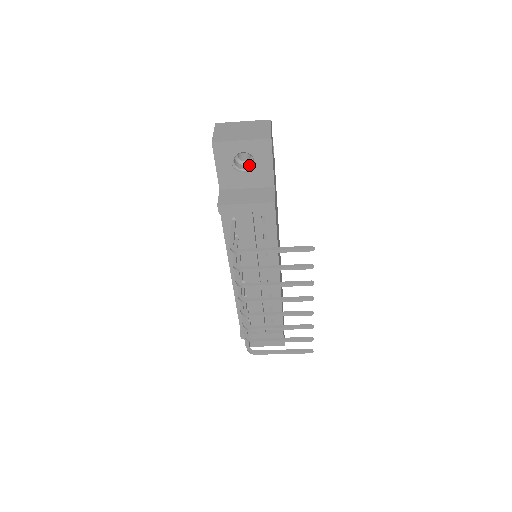
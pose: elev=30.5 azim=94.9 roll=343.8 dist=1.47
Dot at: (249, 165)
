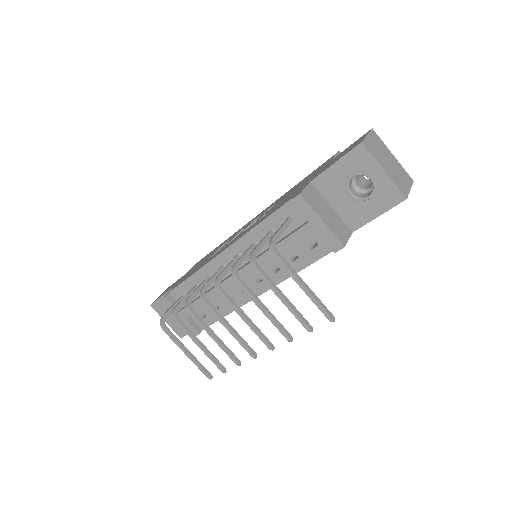
Dot at: (358, 193)
